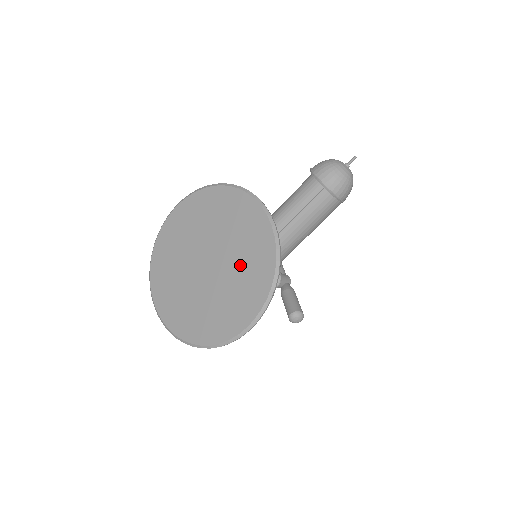
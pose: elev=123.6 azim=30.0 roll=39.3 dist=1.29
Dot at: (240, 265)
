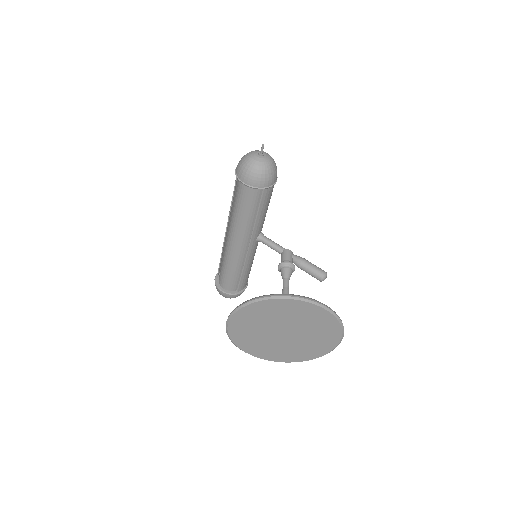
Dot at: (310, 326)
